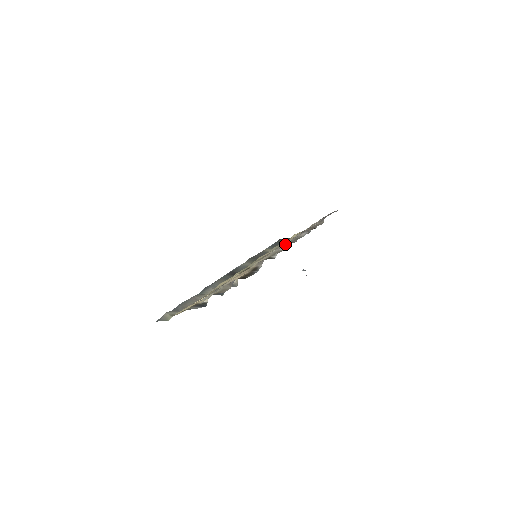
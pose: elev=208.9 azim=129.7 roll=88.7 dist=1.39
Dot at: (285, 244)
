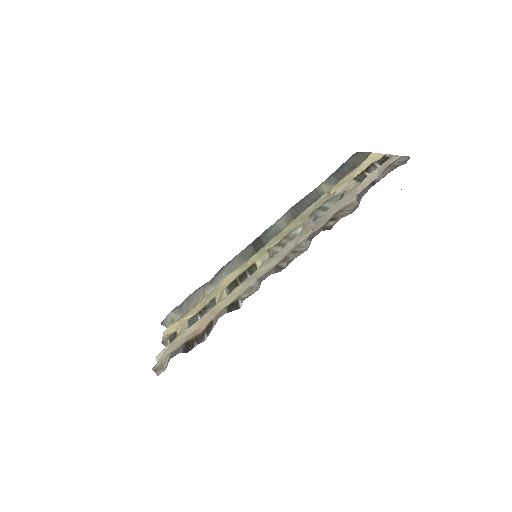
Dot at: (282, 256)
